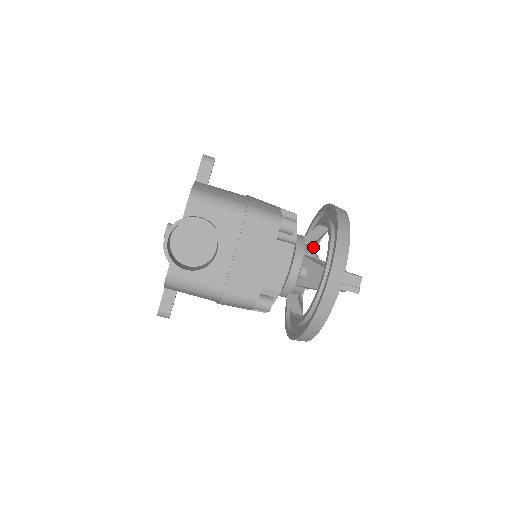
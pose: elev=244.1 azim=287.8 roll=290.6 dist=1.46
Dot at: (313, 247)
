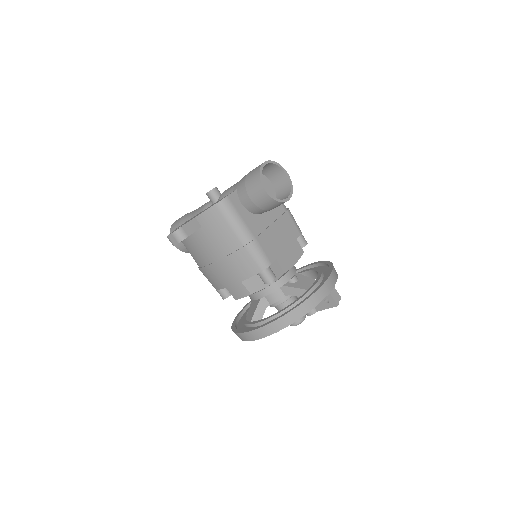
Dot at: occluded
